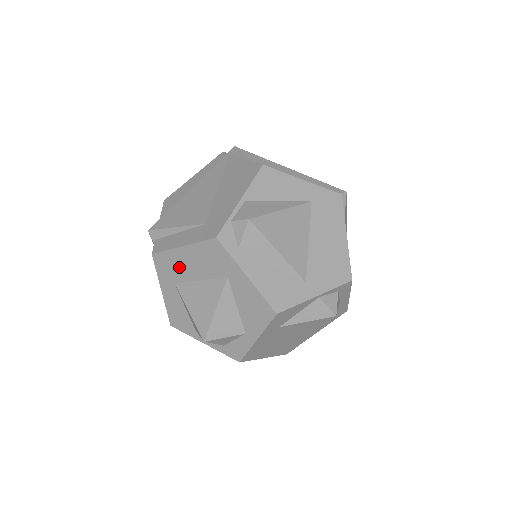
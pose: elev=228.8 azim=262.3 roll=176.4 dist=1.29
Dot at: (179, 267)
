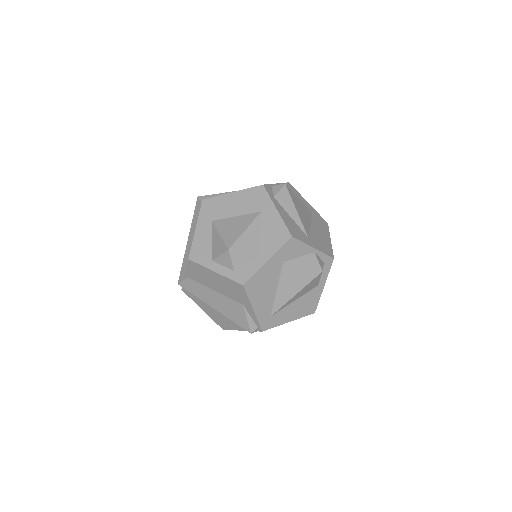
Dot at: (222, 207)
